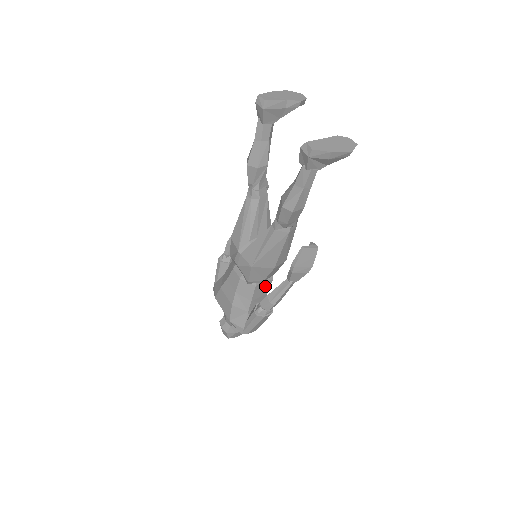
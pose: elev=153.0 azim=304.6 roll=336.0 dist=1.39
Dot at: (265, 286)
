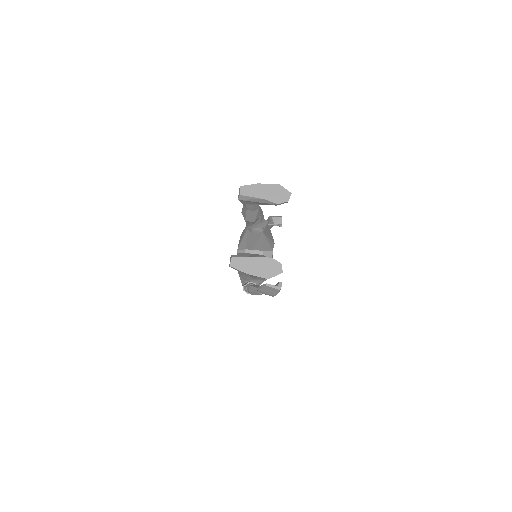
Dot at: occluded
